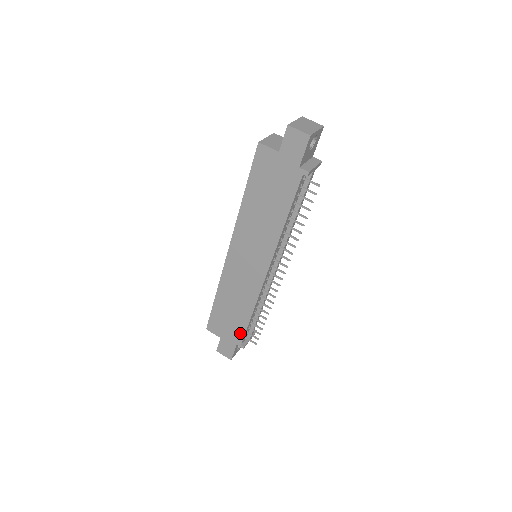
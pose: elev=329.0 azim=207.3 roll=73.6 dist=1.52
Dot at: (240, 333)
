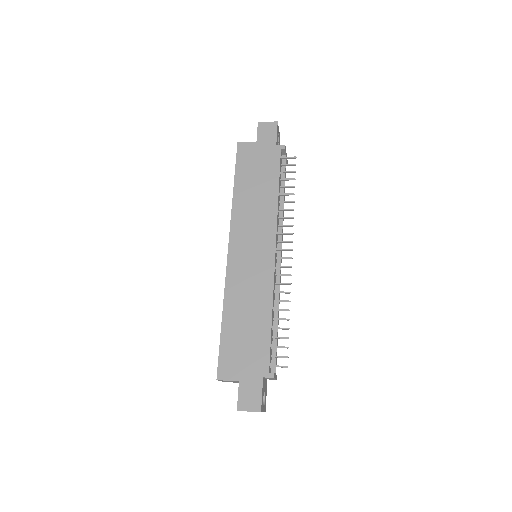
Dot at: (264, 354)
